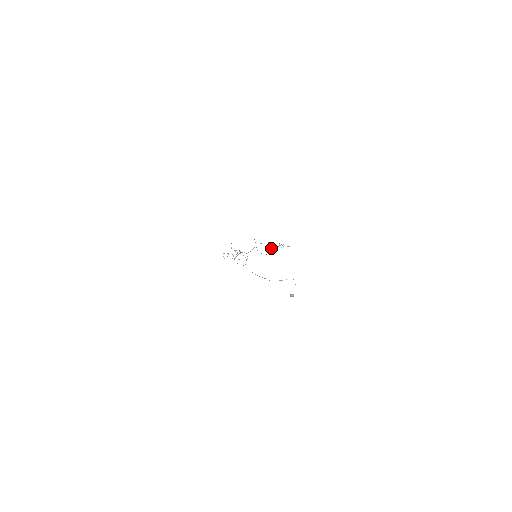
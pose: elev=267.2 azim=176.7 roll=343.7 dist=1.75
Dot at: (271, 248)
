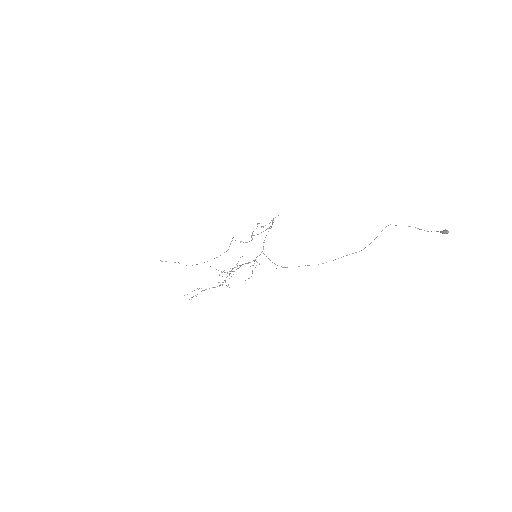
Dot at: occluded
